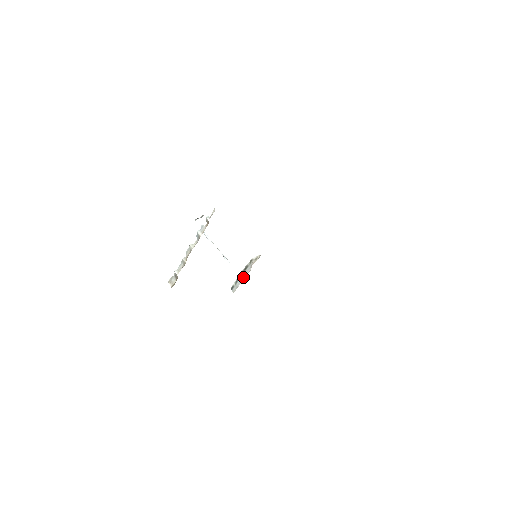
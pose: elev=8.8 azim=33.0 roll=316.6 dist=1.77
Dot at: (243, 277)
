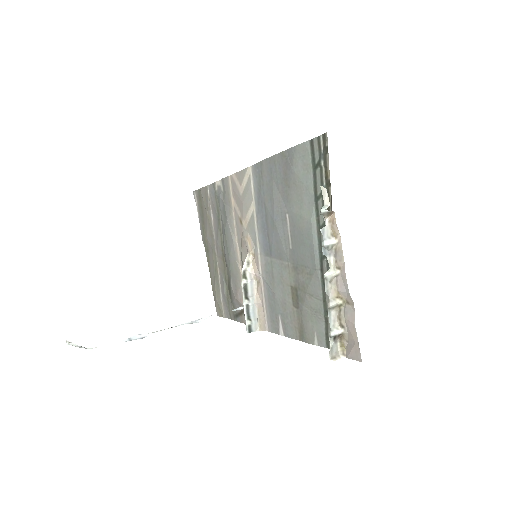
Dot at: (253, 301)
